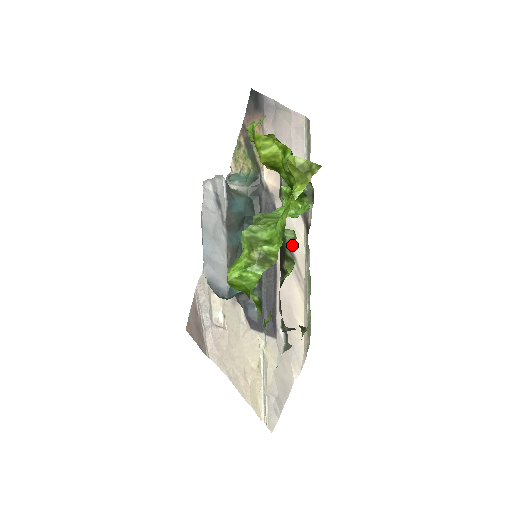
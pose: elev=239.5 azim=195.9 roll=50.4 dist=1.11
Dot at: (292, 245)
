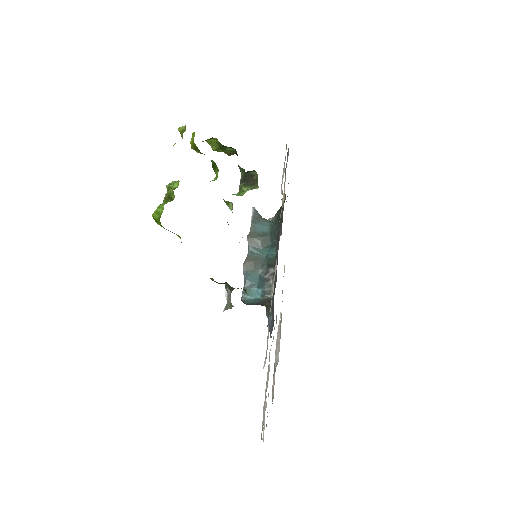
Dot at: occluded
